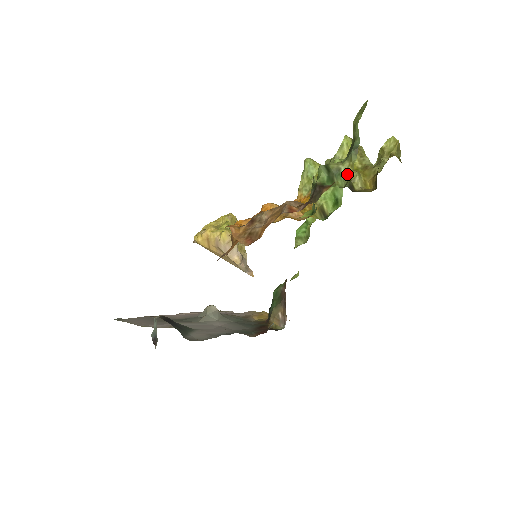
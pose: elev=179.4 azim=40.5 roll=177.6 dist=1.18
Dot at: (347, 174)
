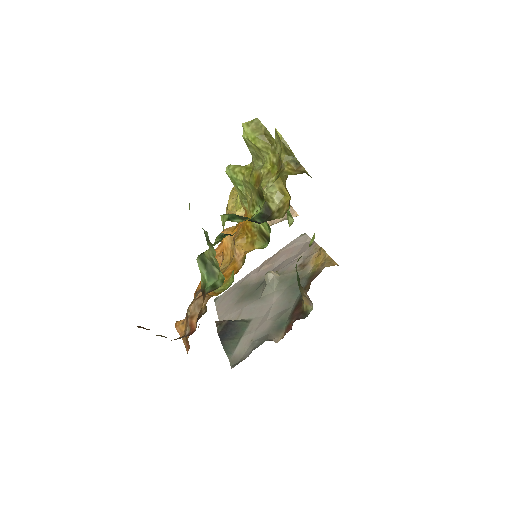
Dot at: (218, 267)
